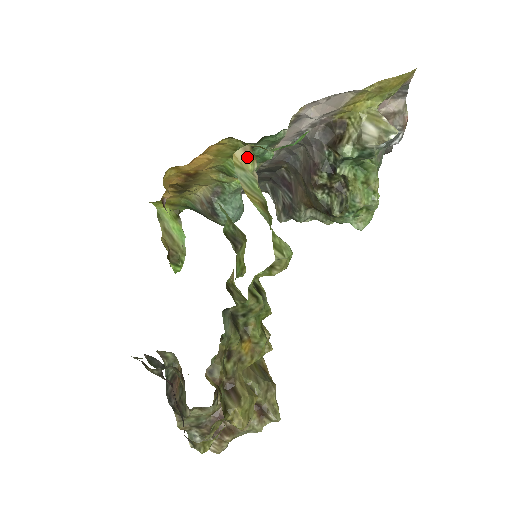
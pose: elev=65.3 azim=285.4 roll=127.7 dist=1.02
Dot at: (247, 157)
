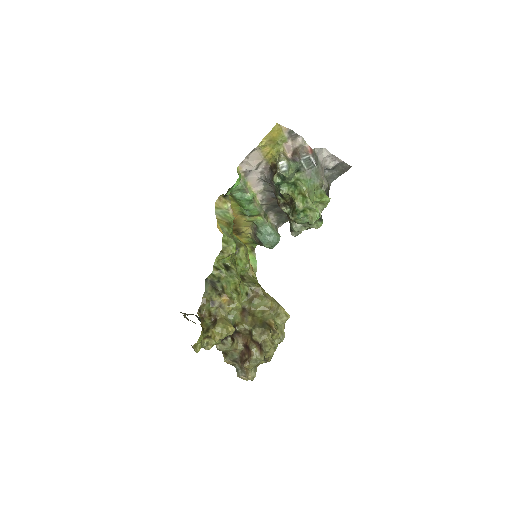
Dot at: (221, 202)
